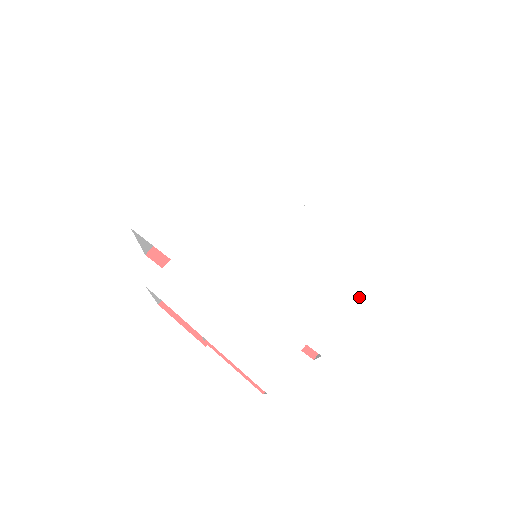
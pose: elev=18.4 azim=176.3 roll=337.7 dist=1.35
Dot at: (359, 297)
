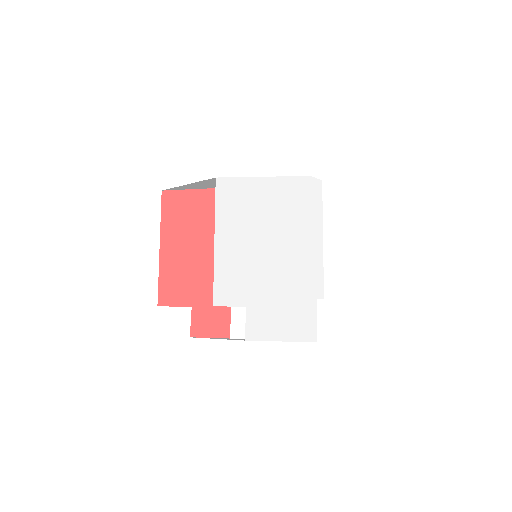
Dot at: occluded
